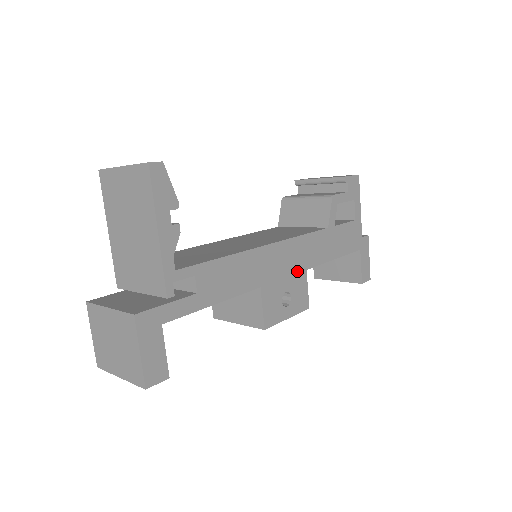
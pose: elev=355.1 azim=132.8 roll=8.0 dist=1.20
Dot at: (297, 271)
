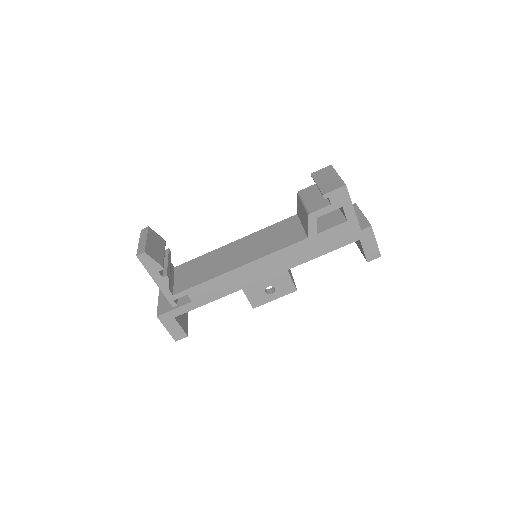
Dot at: (277, 273)
